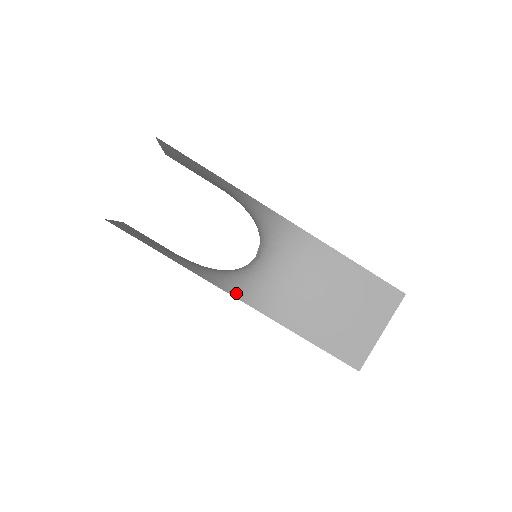
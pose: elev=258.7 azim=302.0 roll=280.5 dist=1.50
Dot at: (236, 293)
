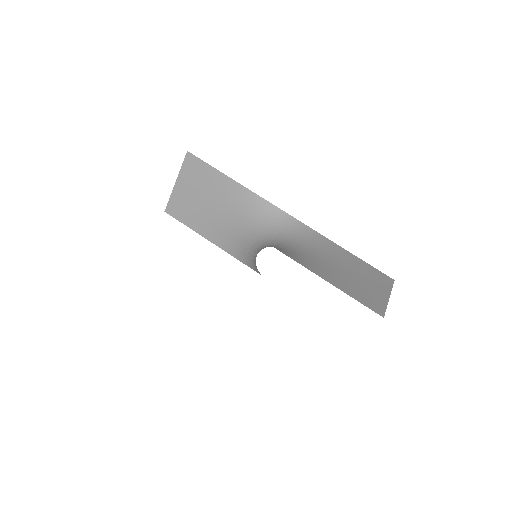
Dot at: occluded
